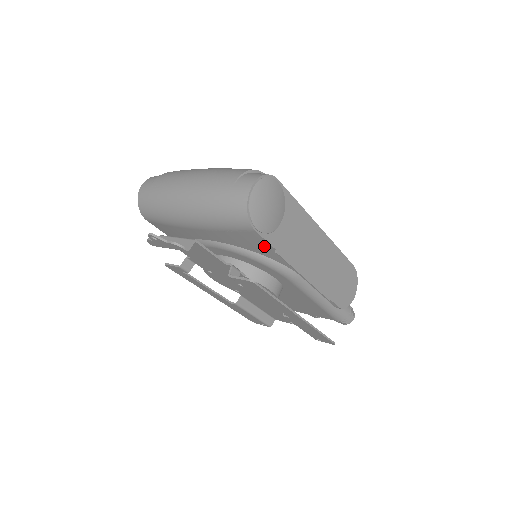
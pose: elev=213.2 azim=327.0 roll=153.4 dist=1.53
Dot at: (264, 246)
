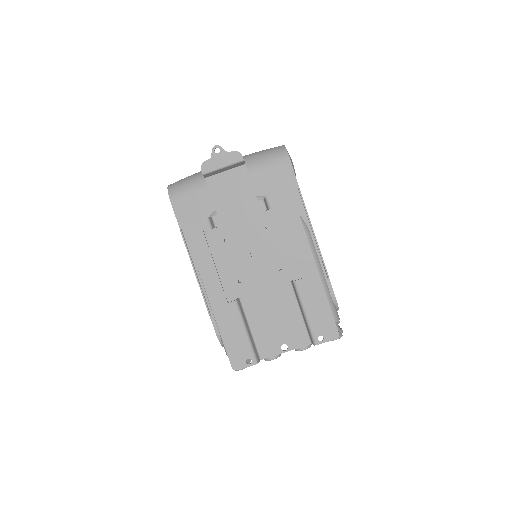
Dot at: (291, 185)
